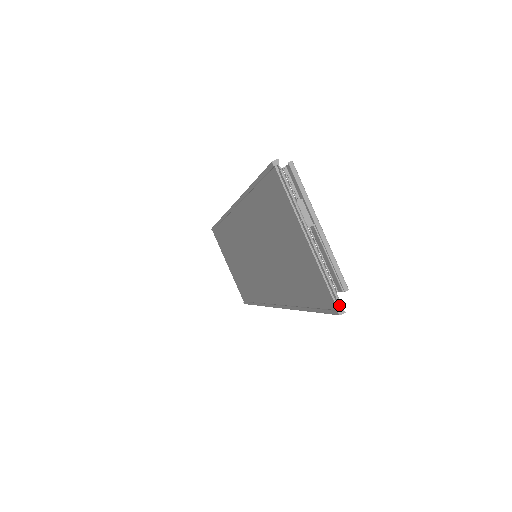
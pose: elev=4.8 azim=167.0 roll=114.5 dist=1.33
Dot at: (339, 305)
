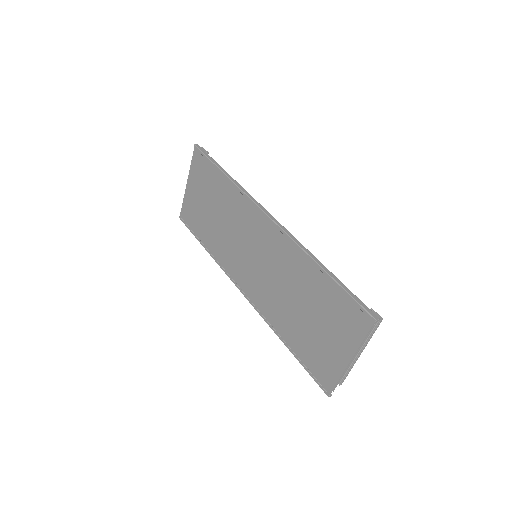
Dot at: (331, 391)
